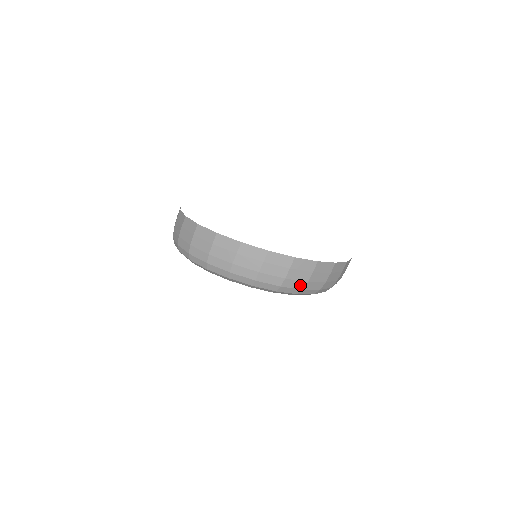
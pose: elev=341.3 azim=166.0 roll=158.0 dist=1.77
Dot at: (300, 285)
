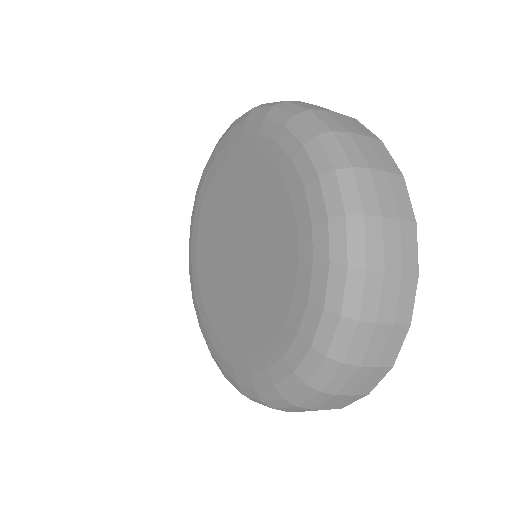
Dot at: (370, 205)
